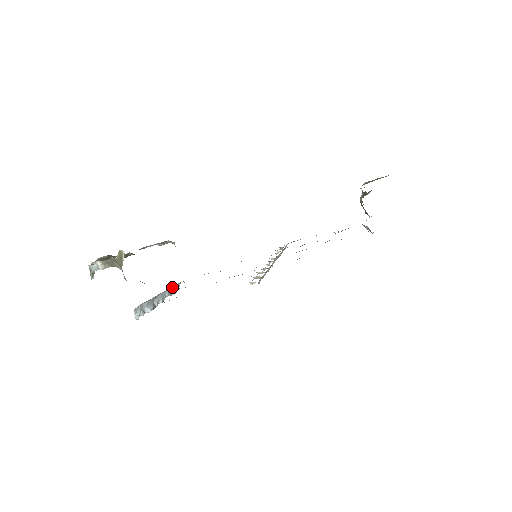
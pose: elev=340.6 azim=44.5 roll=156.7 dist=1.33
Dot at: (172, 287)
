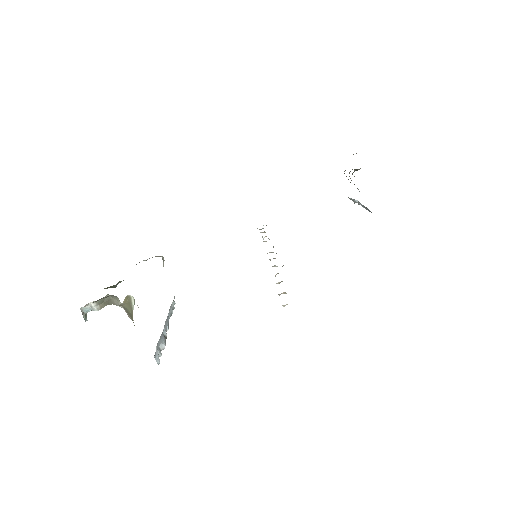
Dot at: occluded
